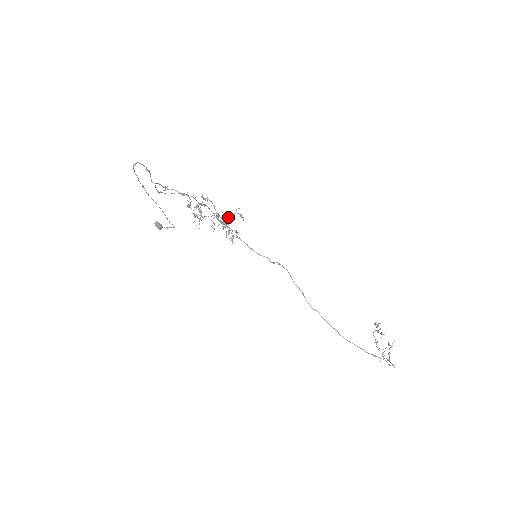
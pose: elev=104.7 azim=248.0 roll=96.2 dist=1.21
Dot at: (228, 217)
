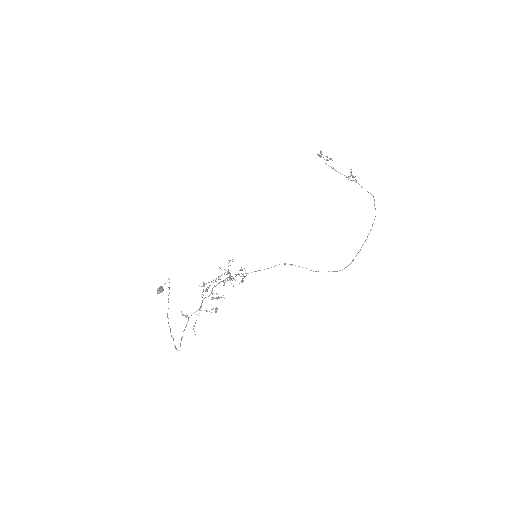
Dot at: (233, 278)
